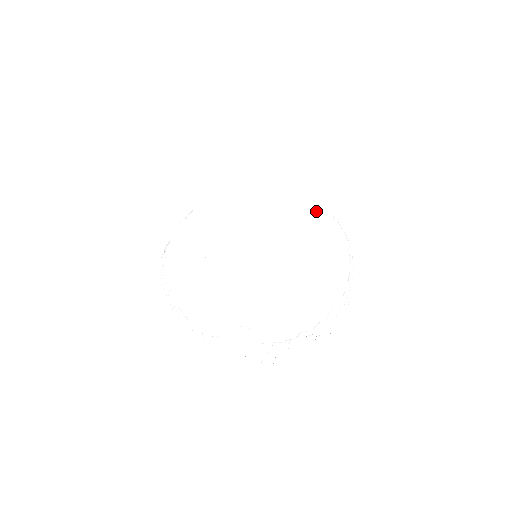
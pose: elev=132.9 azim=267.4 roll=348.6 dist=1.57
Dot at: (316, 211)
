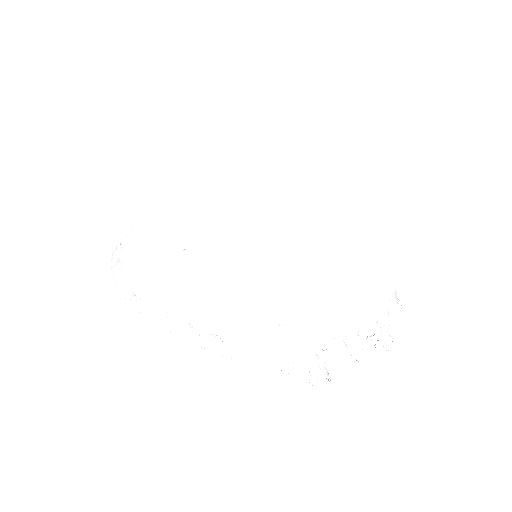
Dot at: (318, 216)
